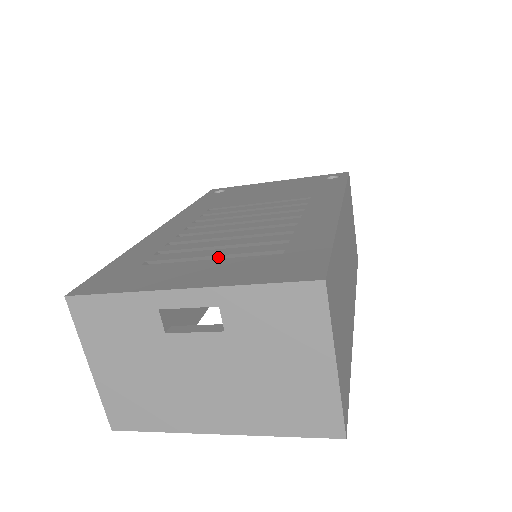
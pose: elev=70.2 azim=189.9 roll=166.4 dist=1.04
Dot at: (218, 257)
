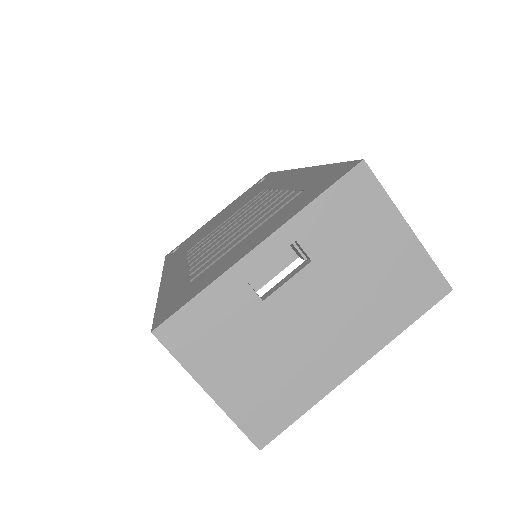
Dot at: occluded
